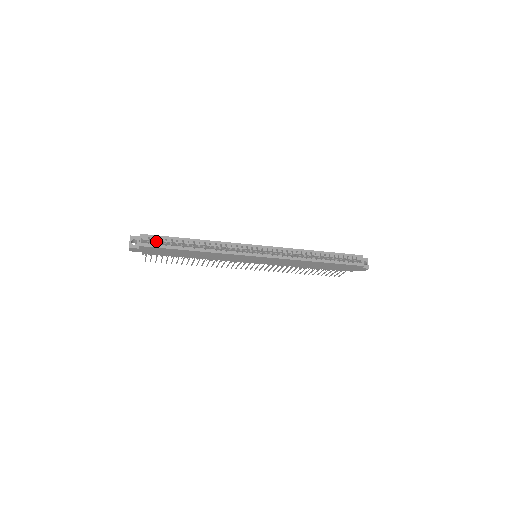
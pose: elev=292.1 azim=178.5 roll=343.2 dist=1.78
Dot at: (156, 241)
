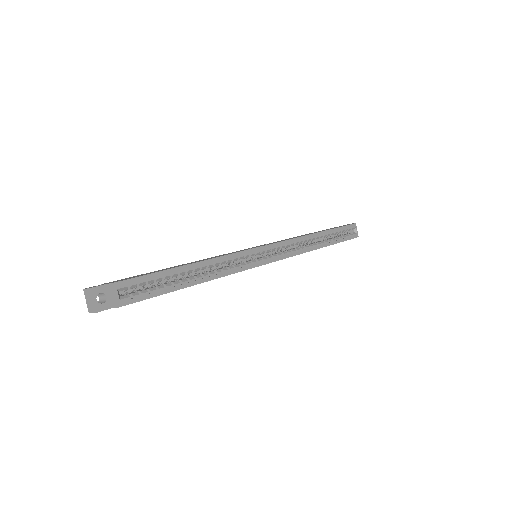
Dot at: (138, 285)
